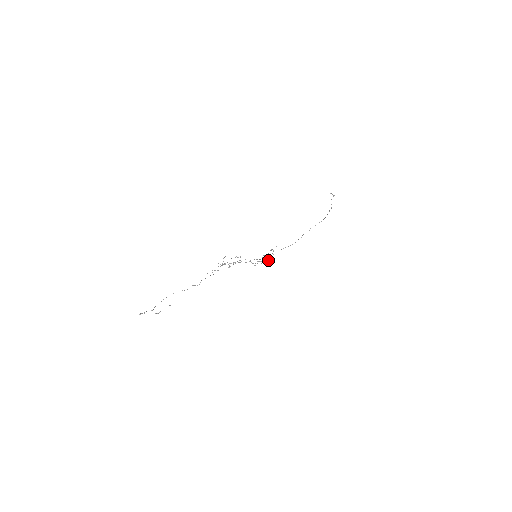
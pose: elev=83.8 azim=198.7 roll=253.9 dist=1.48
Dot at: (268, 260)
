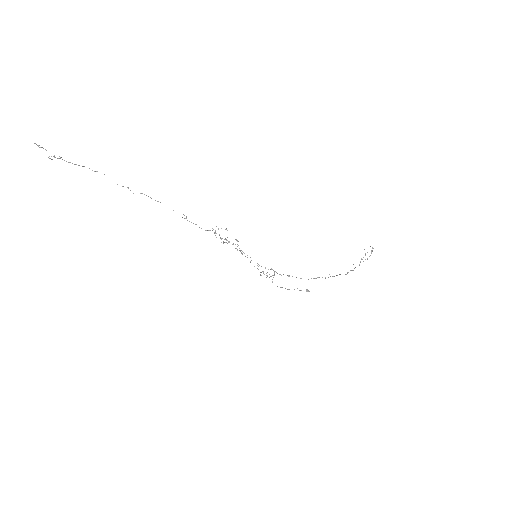
Dot at: (271, 276)
